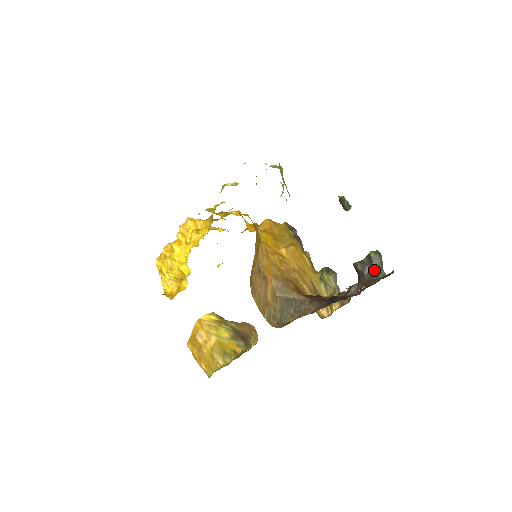
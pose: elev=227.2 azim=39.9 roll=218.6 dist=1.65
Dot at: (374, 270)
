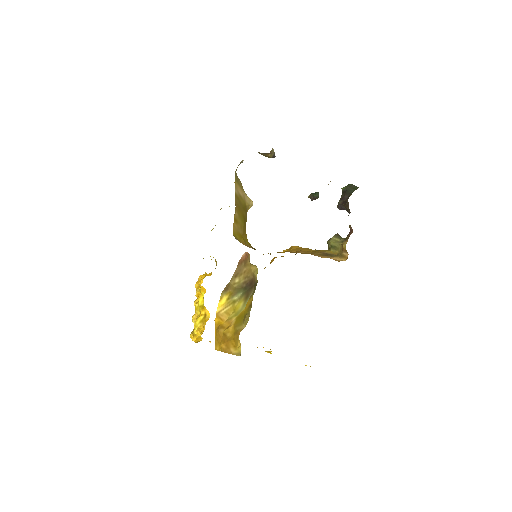
Dot at: (350, 192)
